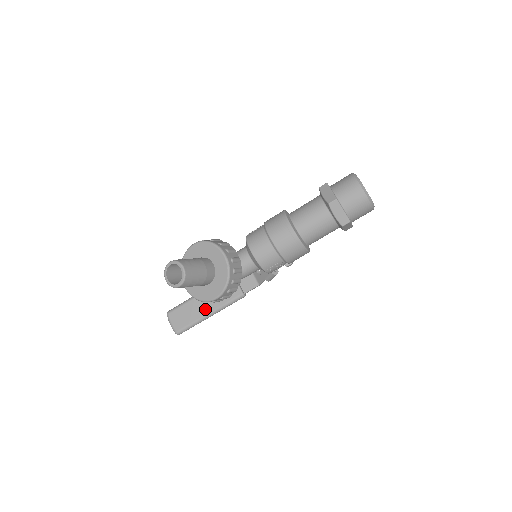
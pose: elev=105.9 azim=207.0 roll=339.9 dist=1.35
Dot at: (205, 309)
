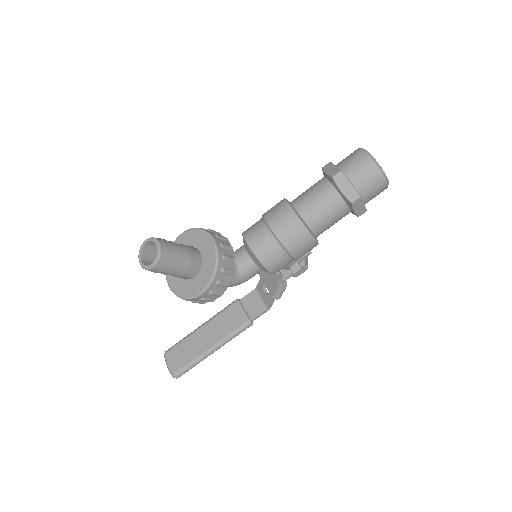
Dot at: (206, 343)
